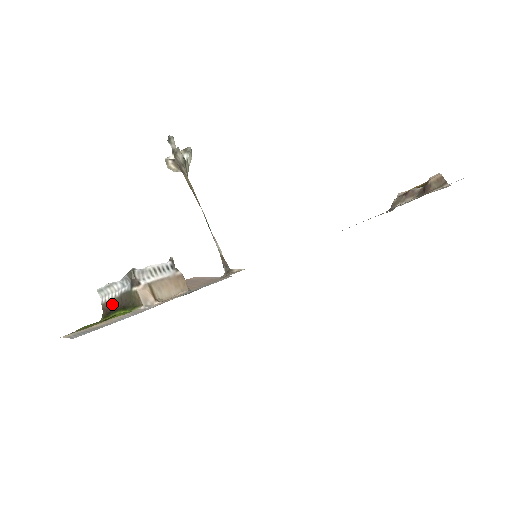
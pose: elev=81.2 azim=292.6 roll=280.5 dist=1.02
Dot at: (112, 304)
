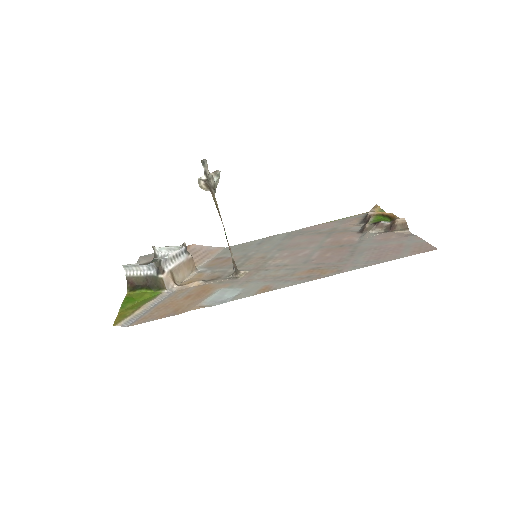
Dot at: (137, 280)
